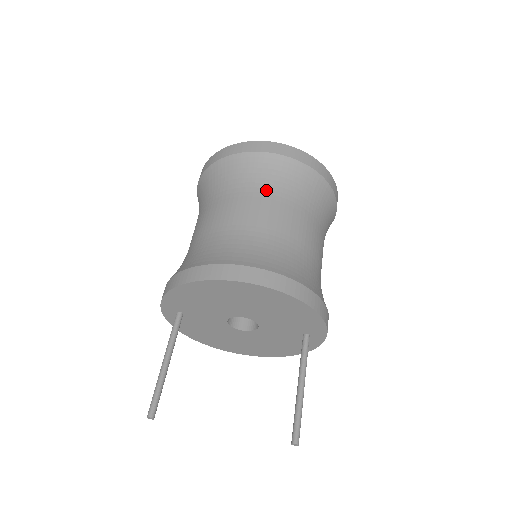
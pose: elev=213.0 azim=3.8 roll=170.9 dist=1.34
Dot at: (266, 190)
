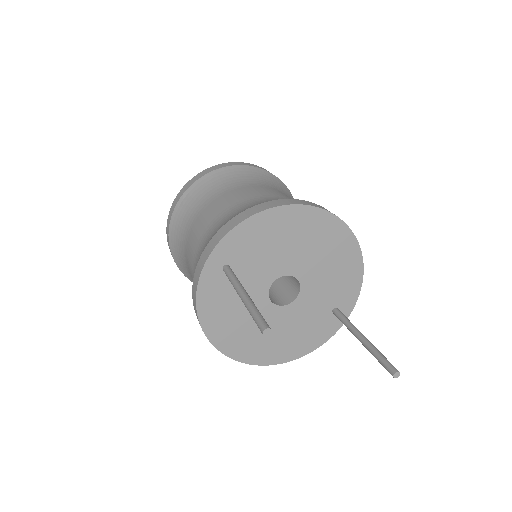
Dot at: (278, 189)
